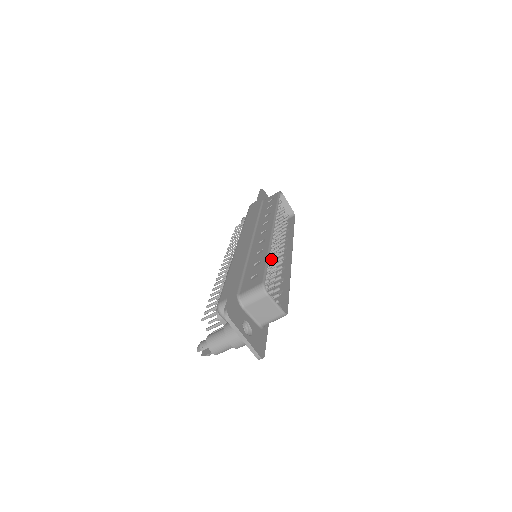
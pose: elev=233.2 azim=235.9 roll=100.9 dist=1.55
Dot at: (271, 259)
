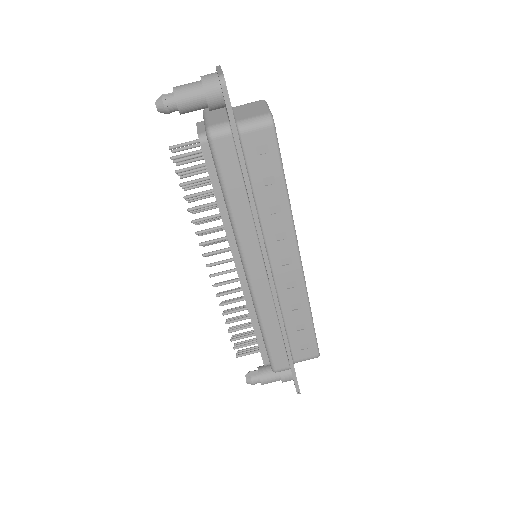
Dot at: occluded
